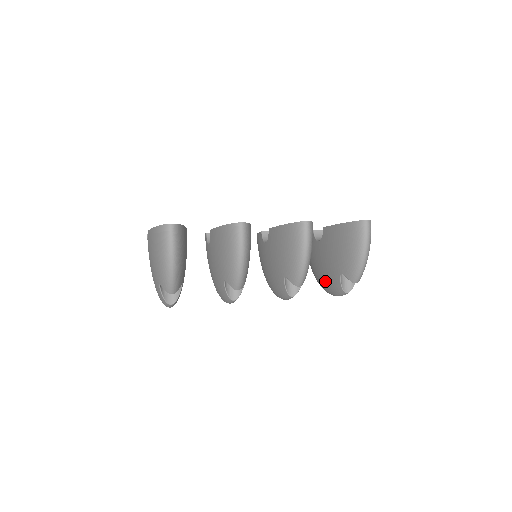
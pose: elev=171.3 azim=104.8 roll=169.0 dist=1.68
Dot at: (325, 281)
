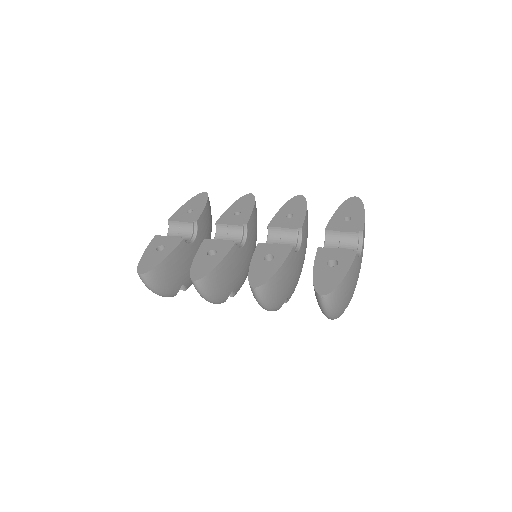
Dot at: occluded
